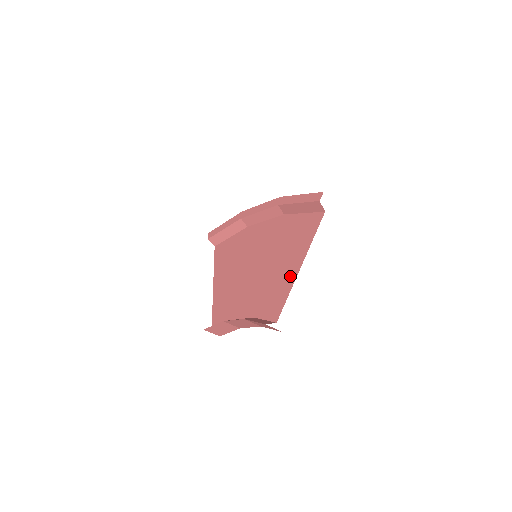
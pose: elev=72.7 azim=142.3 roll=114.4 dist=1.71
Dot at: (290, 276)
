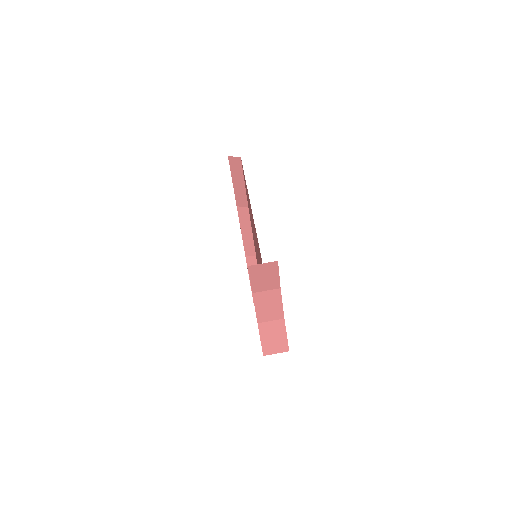
Dot at: (253, 221)
